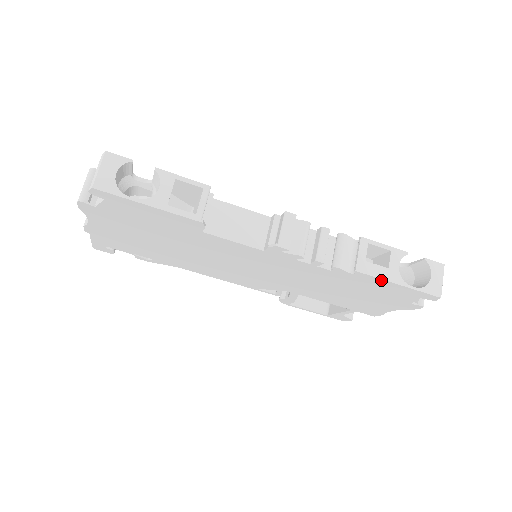
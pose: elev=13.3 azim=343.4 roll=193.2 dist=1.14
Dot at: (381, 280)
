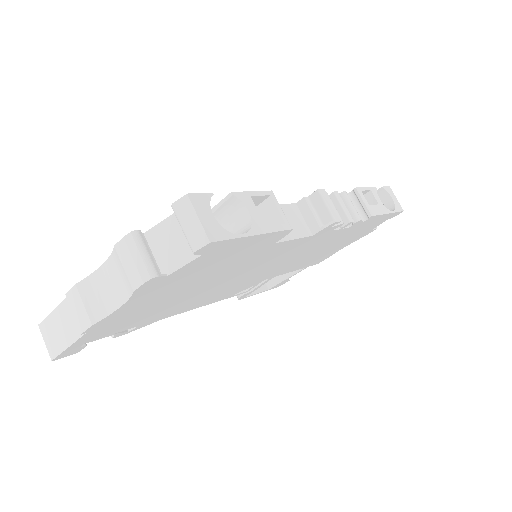
Dot at: (380, 216)
